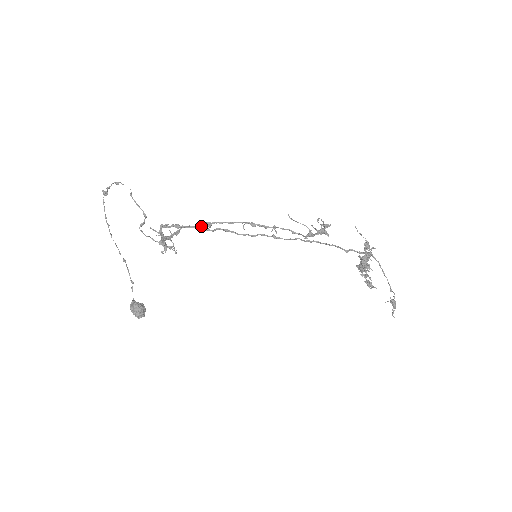
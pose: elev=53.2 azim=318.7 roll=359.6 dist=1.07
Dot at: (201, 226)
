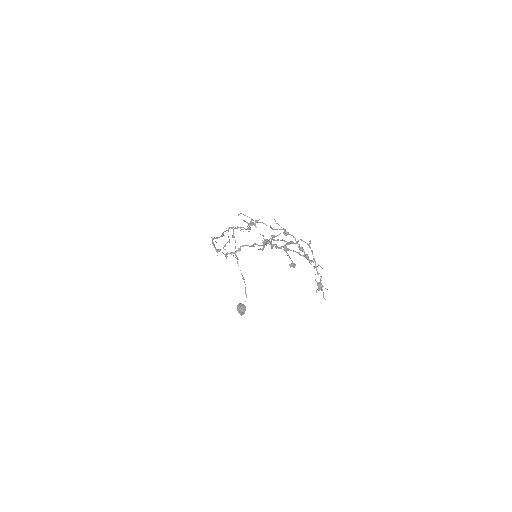
Dot at: (222, 236)
